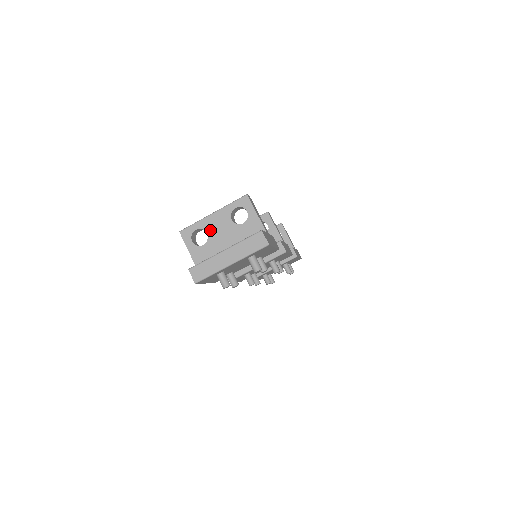
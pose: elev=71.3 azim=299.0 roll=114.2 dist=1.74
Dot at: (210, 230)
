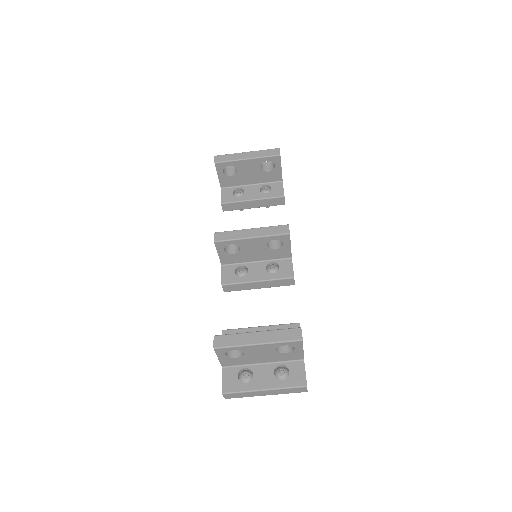
Dot at: (249, 352)
